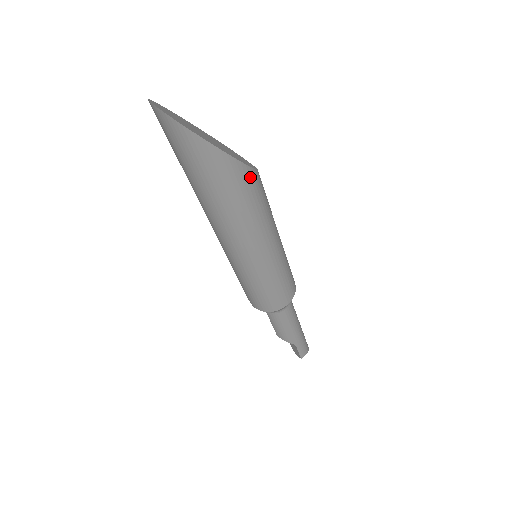
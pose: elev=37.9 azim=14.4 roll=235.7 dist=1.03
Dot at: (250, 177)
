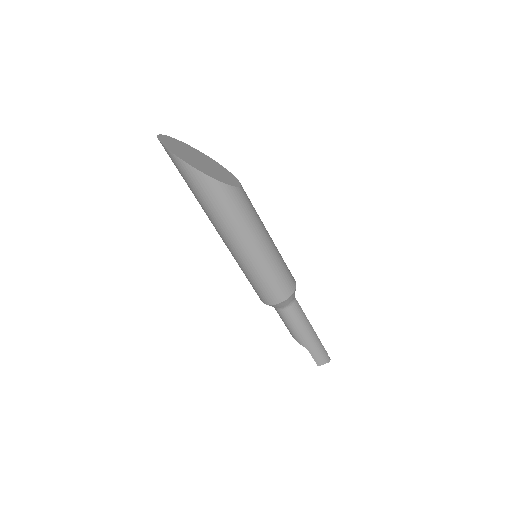
Dot at: (223, 189)
